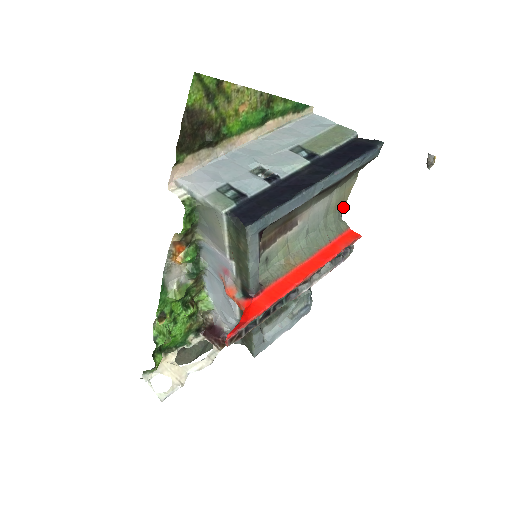
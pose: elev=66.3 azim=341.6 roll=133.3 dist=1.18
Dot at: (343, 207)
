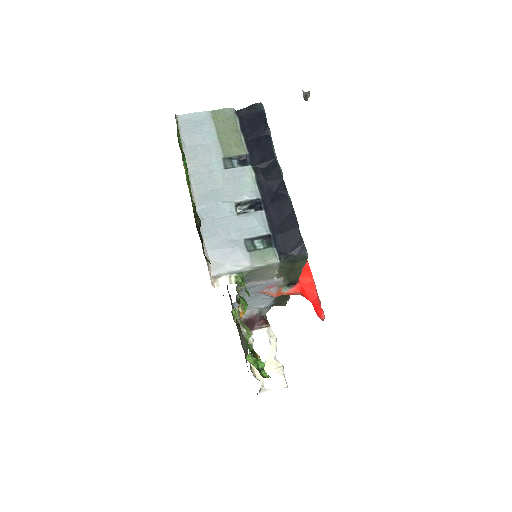
Dot at: occluded
